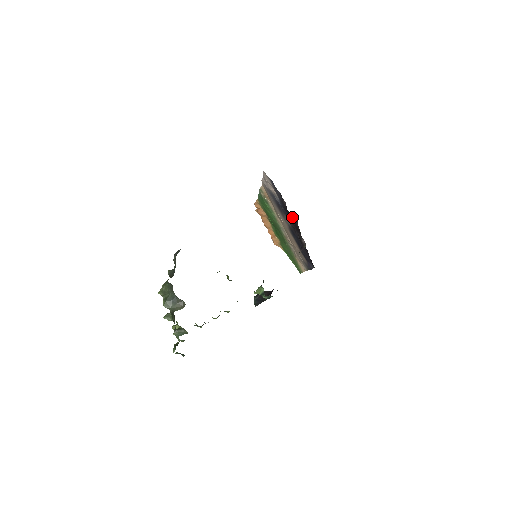
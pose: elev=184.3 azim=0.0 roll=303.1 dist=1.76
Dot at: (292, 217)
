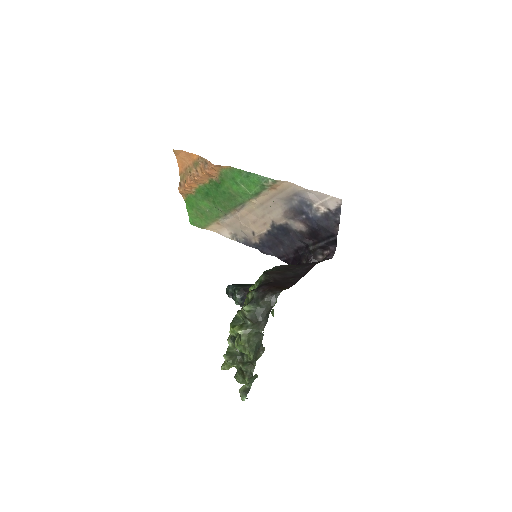
Dot at: (333, 242)
